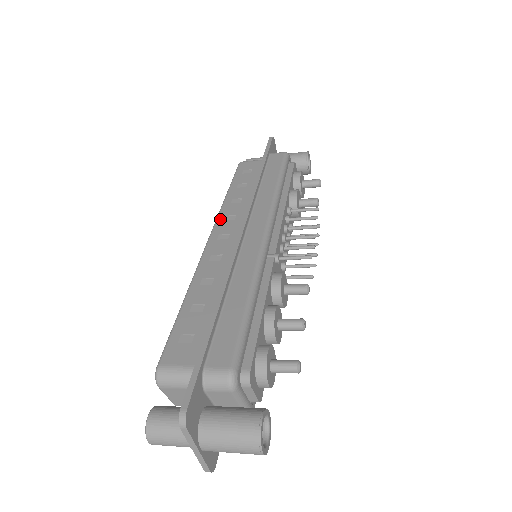
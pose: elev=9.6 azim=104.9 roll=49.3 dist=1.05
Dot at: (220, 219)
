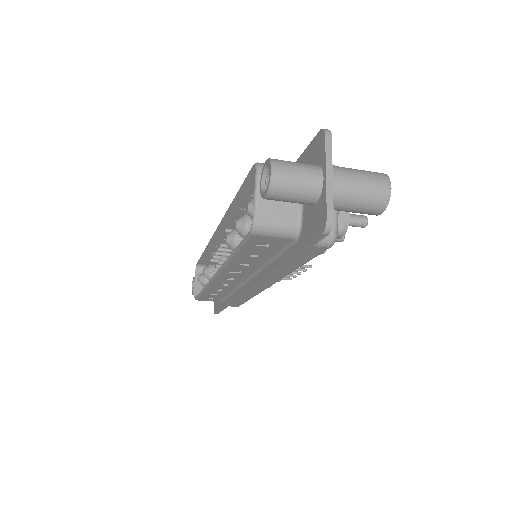
Dot at: occluded
